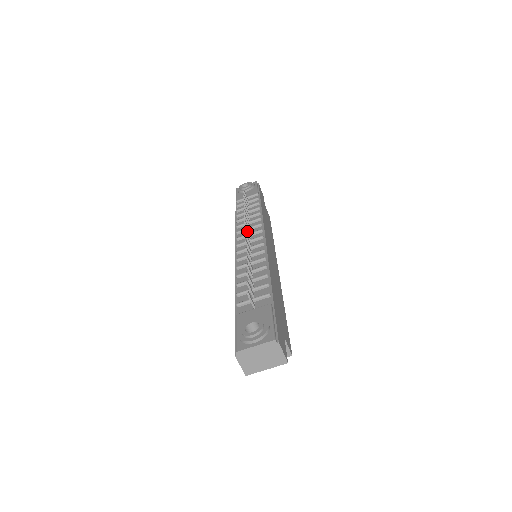
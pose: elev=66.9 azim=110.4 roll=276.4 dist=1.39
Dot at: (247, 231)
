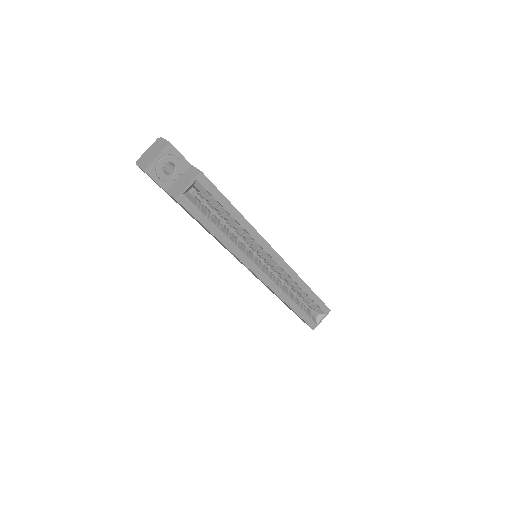
Dot at: occluded
